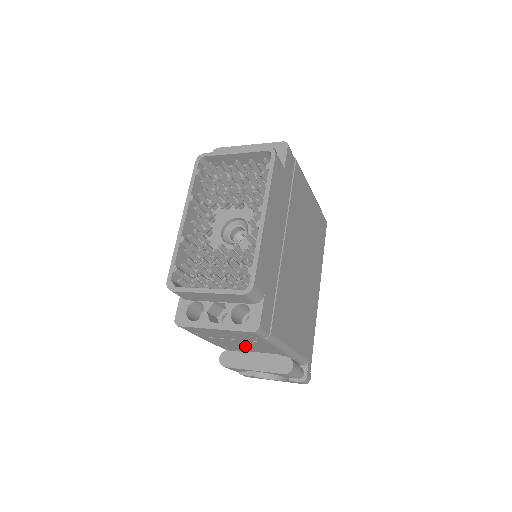
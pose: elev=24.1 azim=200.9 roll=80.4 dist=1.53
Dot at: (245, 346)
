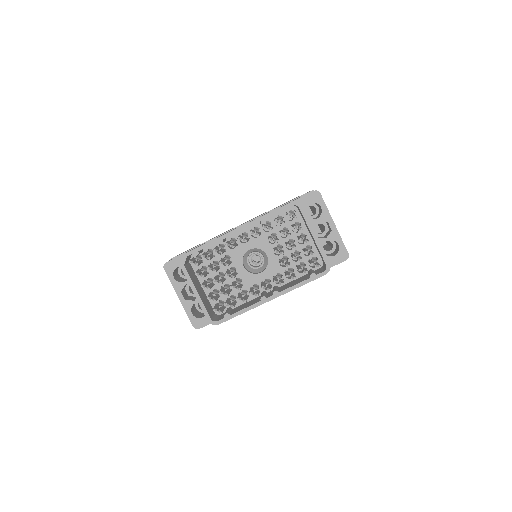
Dot at: occluded
